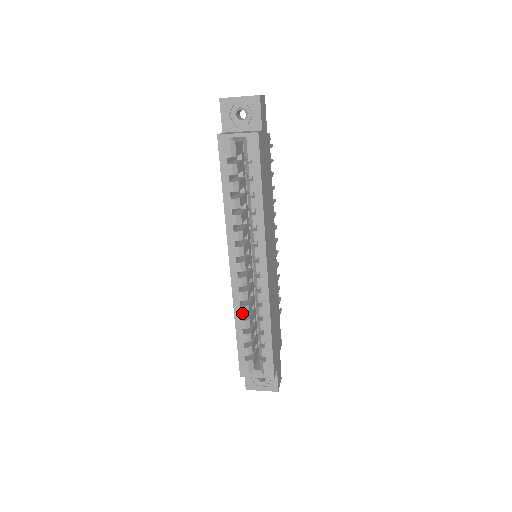
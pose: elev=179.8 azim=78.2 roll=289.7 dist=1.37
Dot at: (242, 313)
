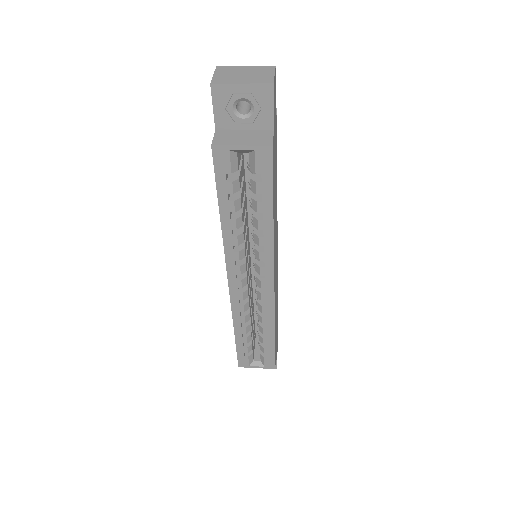
Dot at: (242, 321)
